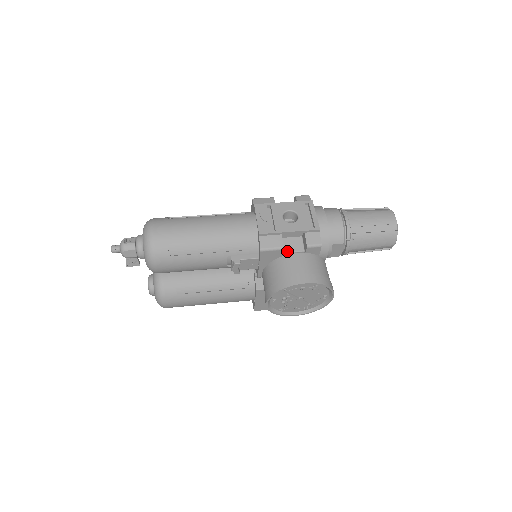
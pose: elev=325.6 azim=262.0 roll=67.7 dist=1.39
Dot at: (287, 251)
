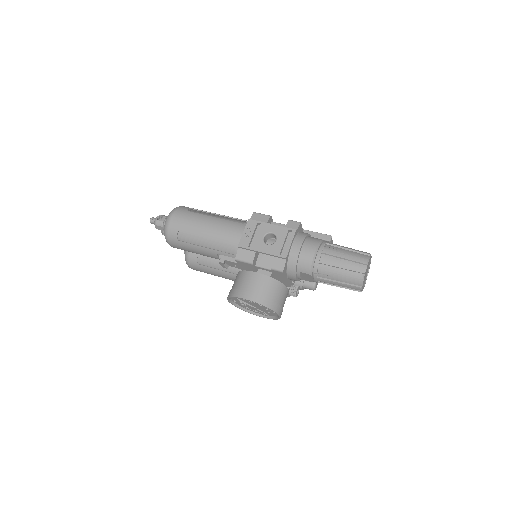
Dot at: (259, 266)
